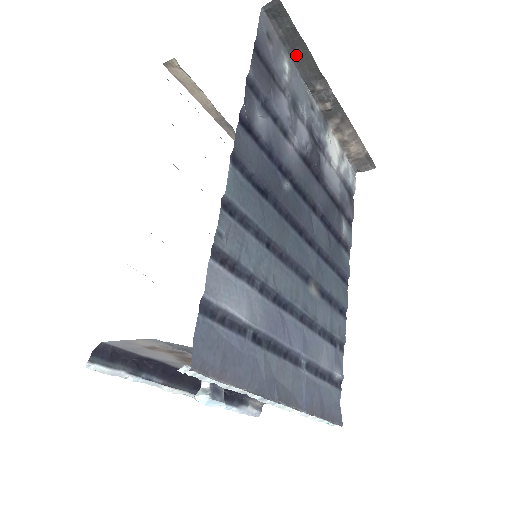
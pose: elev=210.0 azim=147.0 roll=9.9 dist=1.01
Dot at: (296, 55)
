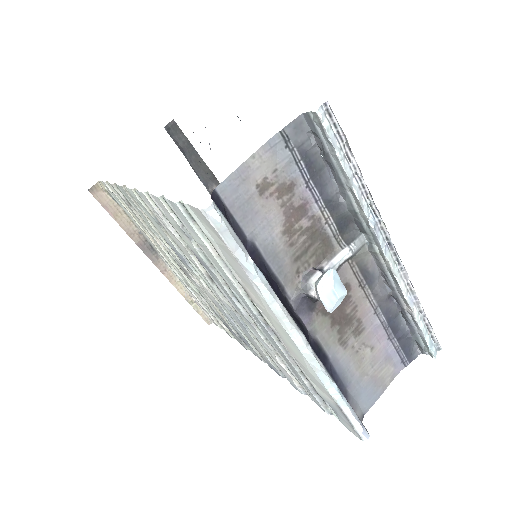
Dot at: (193, 163)
